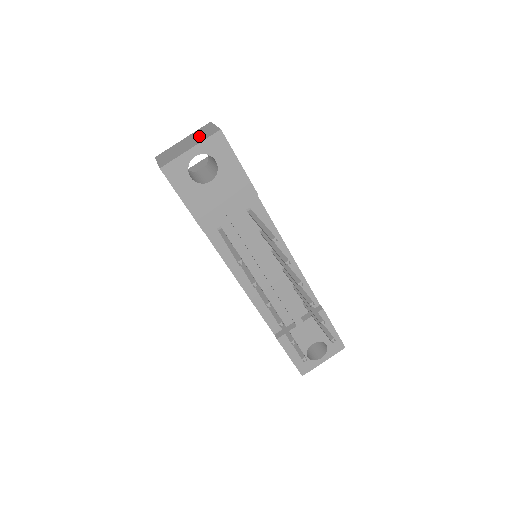
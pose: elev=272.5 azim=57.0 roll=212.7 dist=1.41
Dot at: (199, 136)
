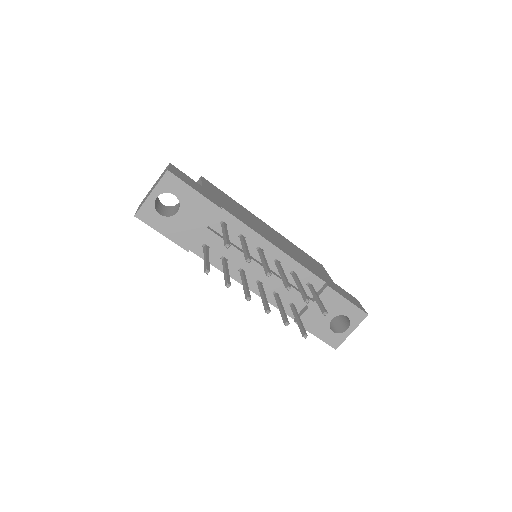
Dot at: occluded
